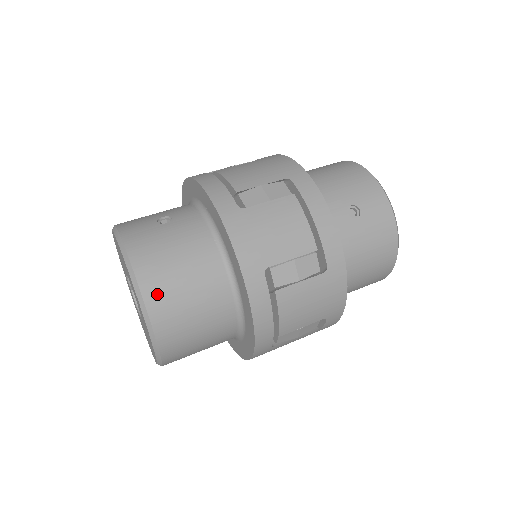
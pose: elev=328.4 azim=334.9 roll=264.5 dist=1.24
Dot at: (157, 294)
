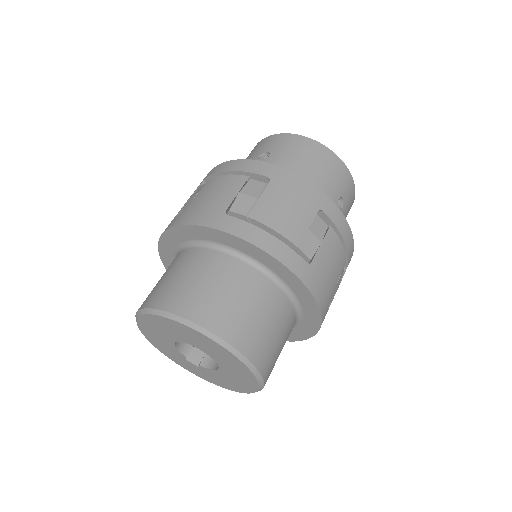
Dot at: (178, 302)
